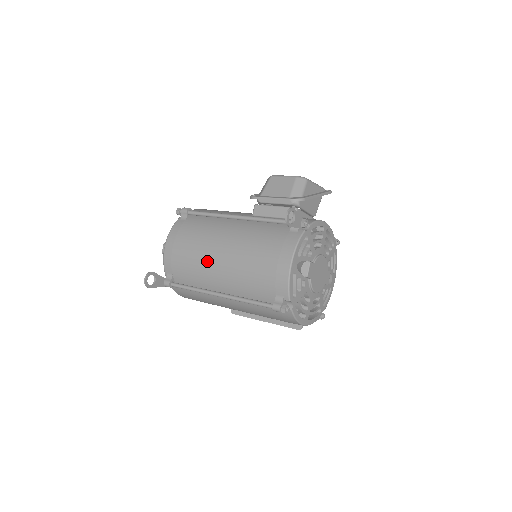
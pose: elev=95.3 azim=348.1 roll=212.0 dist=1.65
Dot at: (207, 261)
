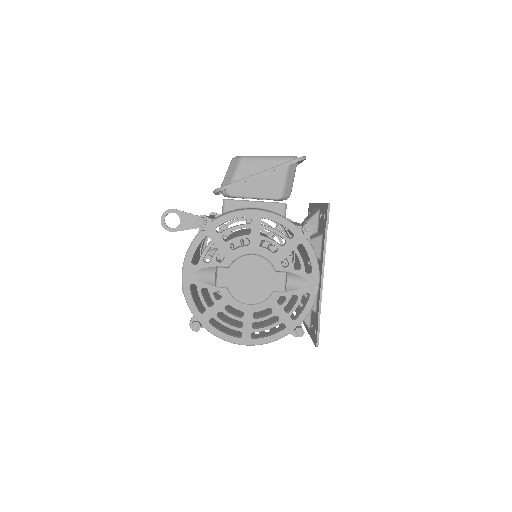
Dot at: occluded
